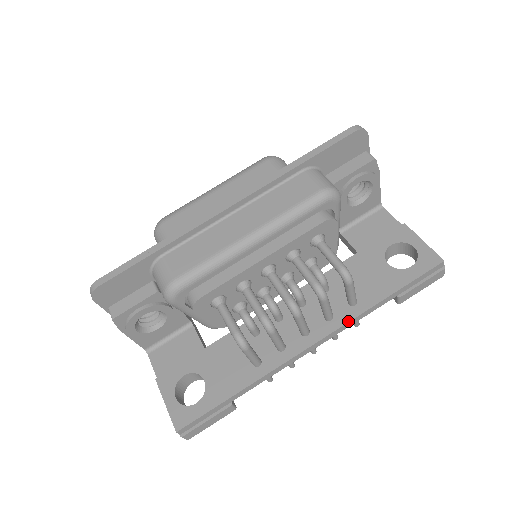
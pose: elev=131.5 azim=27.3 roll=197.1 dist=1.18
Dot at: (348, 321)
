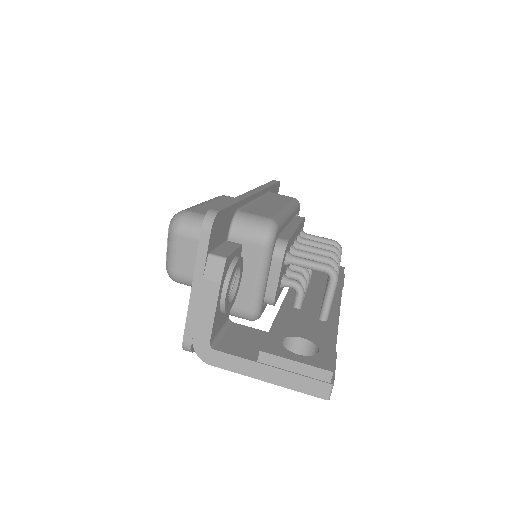
Dot at: (341, 292)
